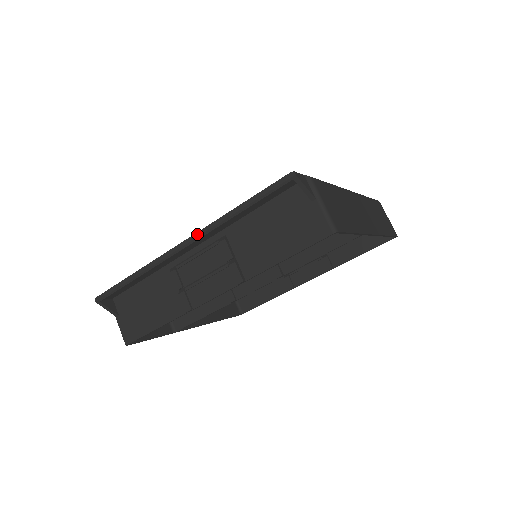
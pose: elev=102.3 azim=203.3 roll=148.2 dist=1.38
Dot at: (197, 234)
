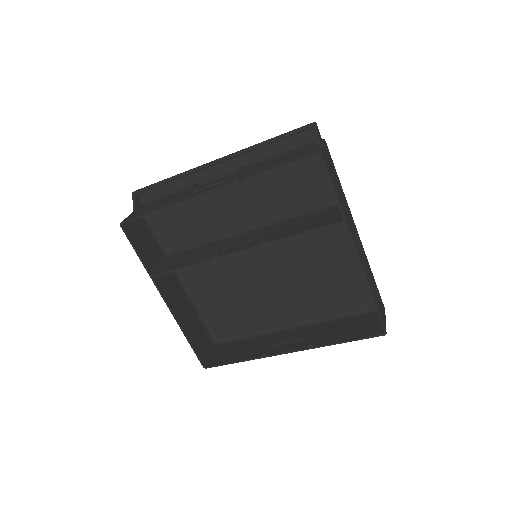
Dot at: (232, 154)
